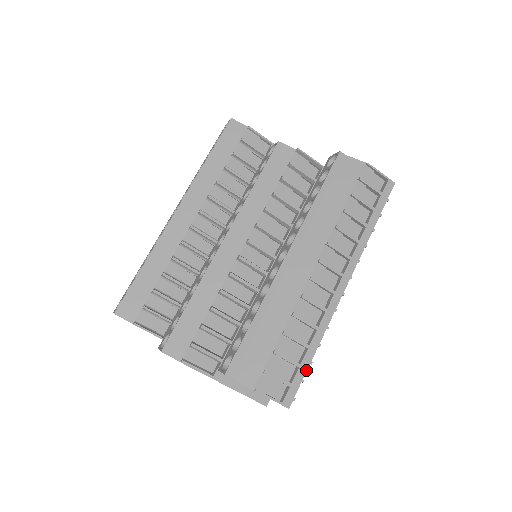
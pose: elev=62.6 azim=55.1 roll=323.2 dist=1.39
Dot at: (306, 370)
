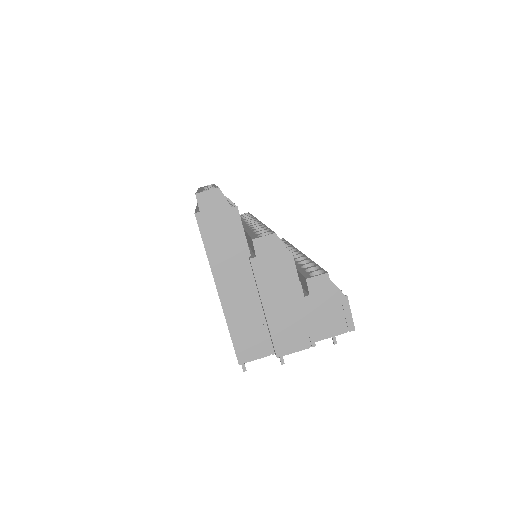
Dot at: occluded
